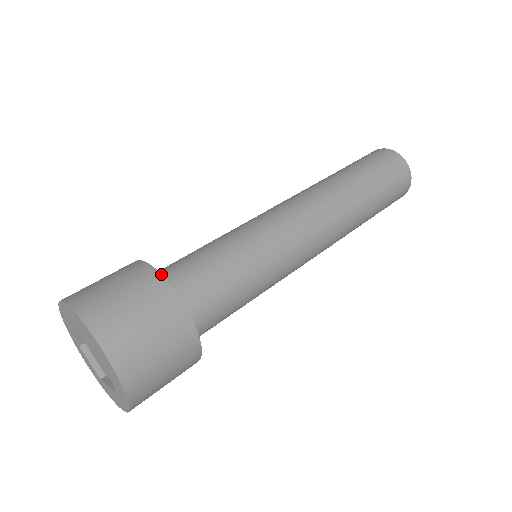
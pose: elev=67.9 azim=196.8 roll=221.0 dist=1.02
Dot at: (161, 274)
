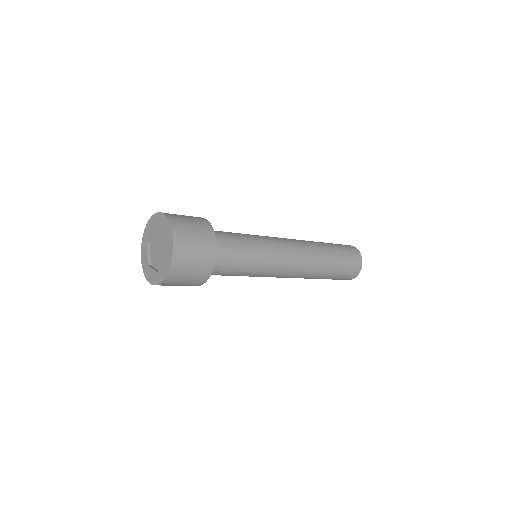
Dot at: occluded
